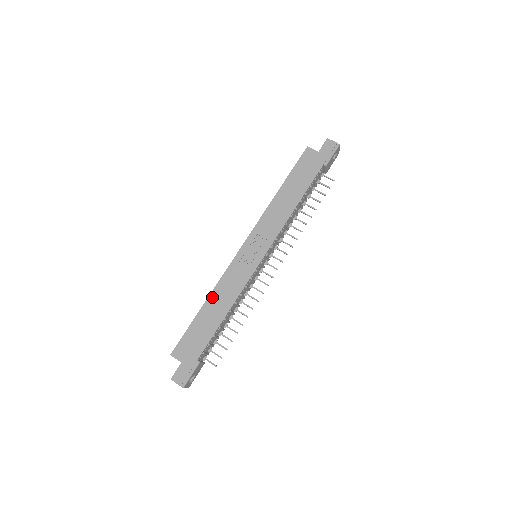
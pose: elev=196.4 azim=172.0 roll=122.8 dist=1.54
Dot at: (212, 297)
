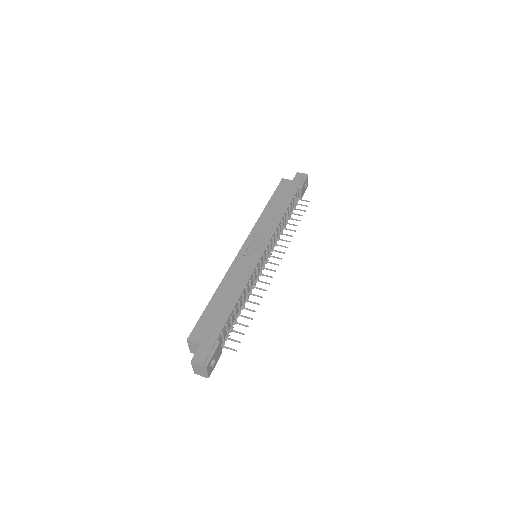
Dot at: (222, 286)
